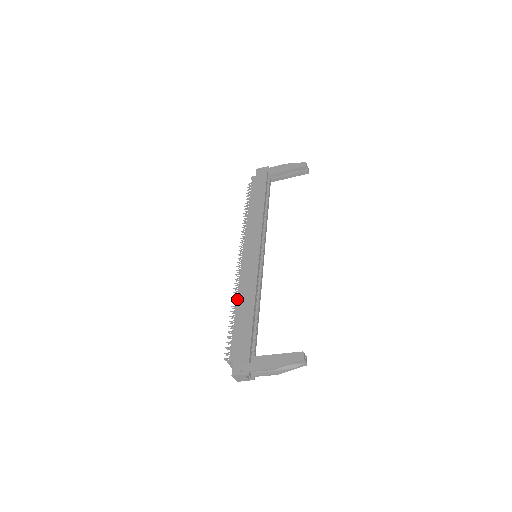
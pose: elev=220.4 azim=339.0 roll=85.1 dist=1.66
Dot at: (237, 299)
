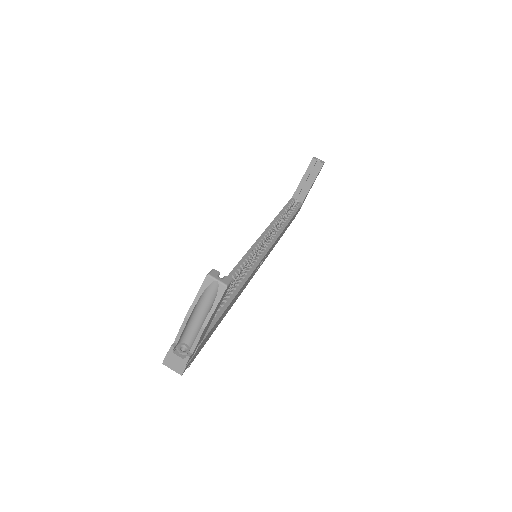
Dot at: occluded
